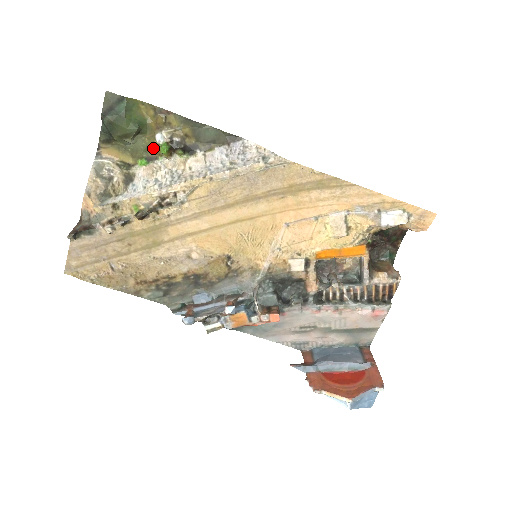
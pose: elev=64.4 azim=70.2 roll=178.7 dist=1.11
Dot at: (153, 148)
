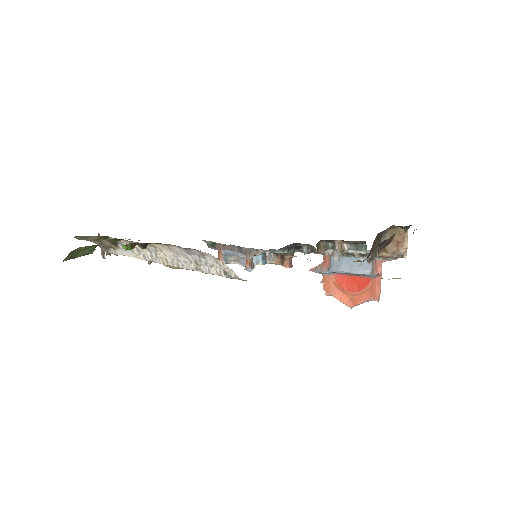
Dot at: occluded
